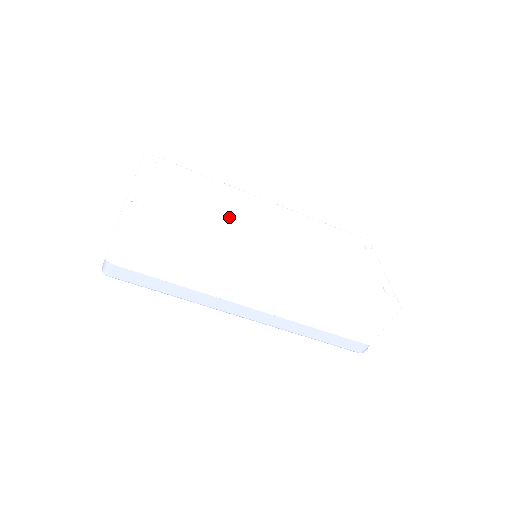
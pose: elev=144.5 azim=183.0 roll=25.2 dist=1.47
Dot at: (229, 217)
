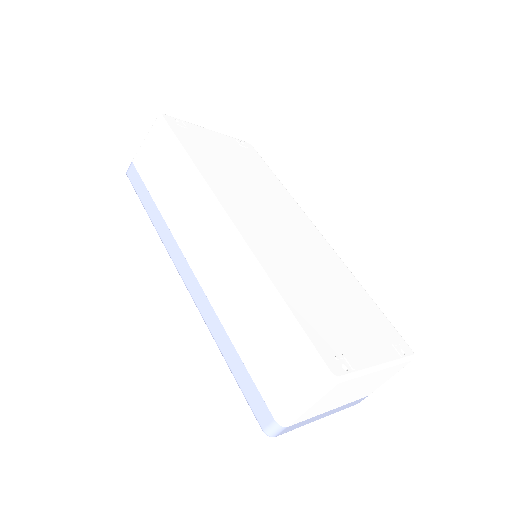
Dot at: (247, 188)
